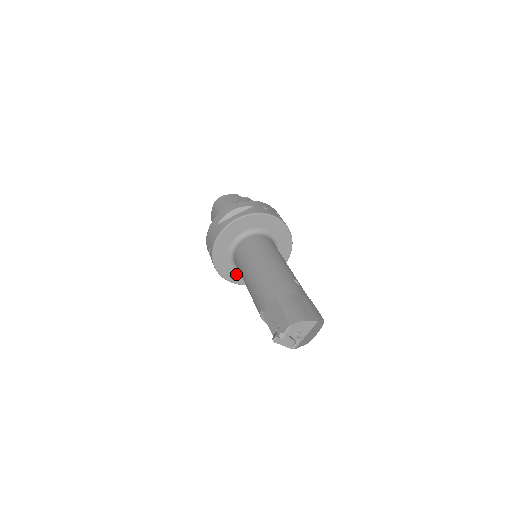
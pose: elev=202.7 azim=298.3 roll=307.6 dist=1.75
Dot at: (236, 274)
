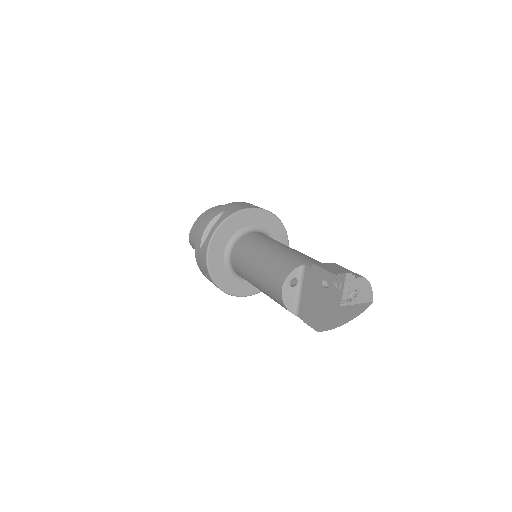
Dot at: (219, 255)
